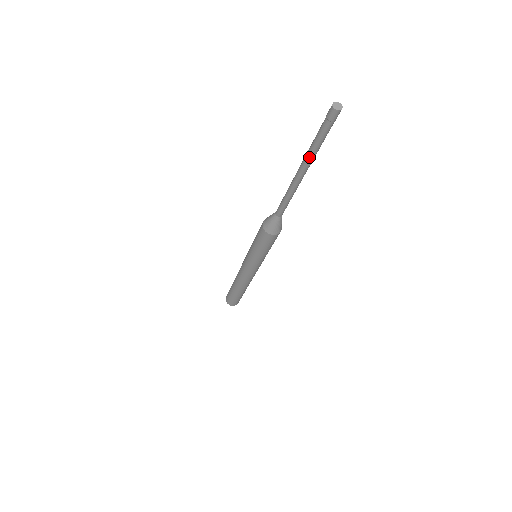
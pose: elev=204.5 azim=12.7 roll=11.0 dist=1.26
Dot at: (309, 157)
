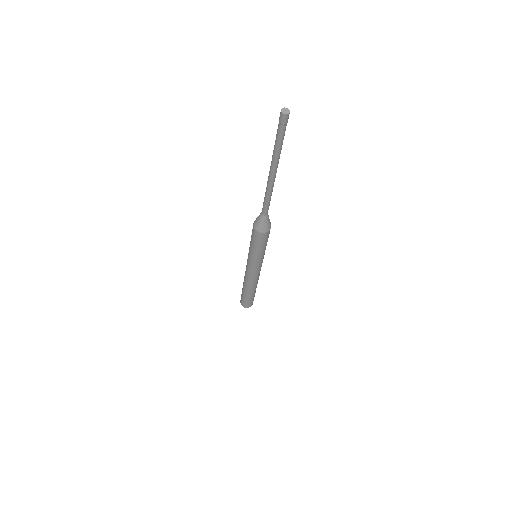
Dot at: (275, 158)
